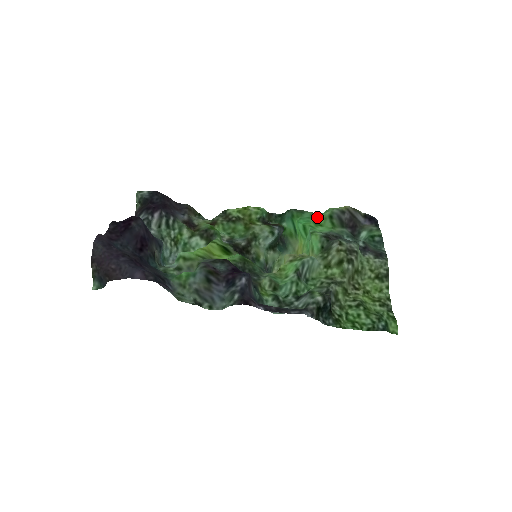
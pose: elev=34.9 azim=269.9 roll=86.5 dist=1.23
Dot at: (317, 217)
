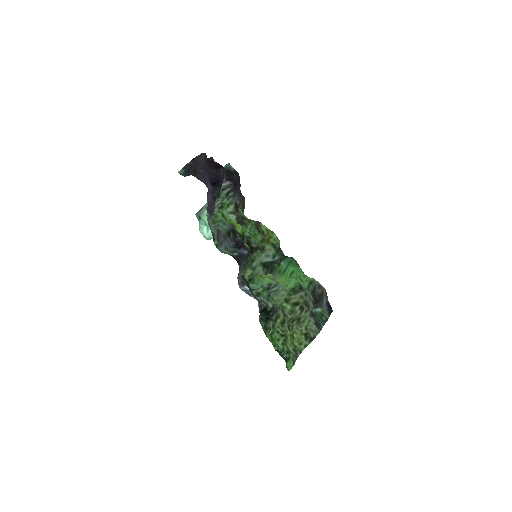
Dot at: (304, 276)
